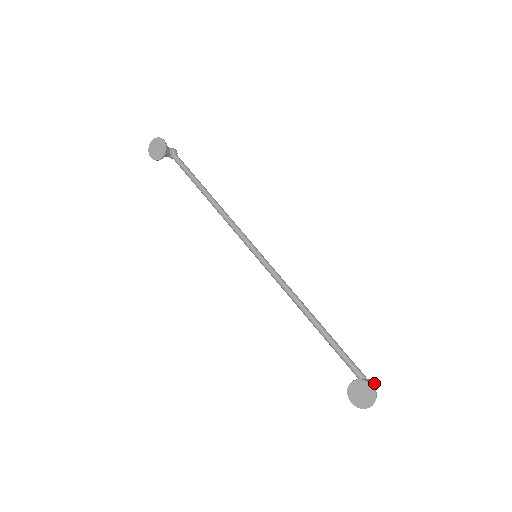
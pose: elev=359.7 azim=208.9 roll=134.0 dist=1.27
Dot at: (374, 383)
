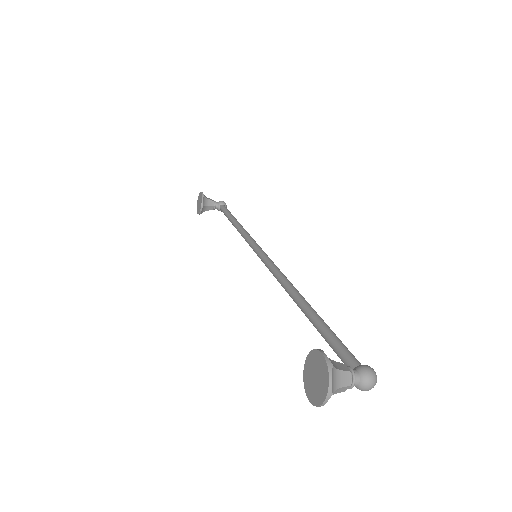
Dot at: (366, 368)
